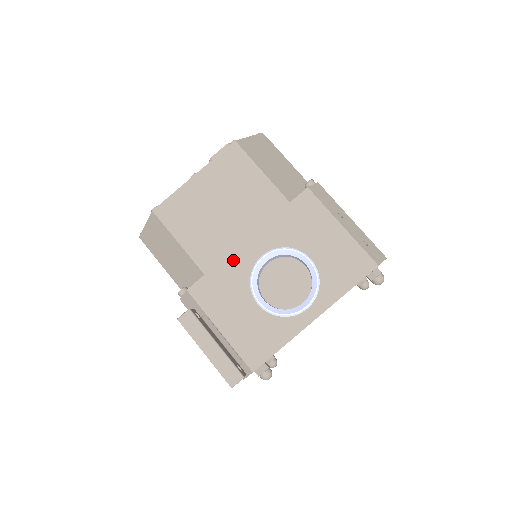
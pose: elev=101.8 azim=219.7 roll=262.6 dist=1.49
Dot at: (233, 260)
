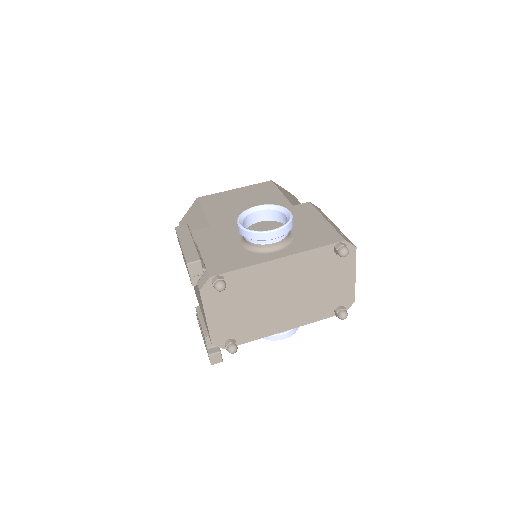
Dot at: (235, 223)
